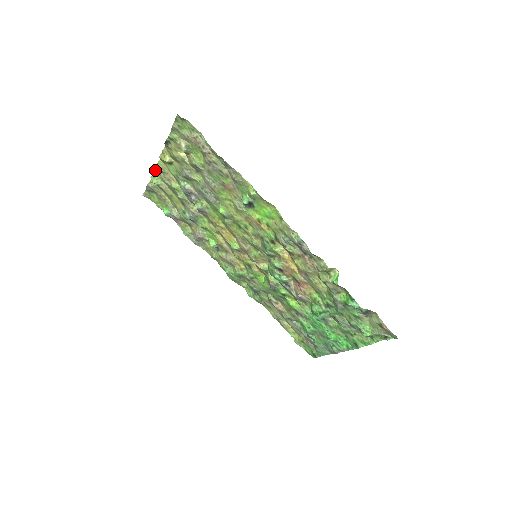
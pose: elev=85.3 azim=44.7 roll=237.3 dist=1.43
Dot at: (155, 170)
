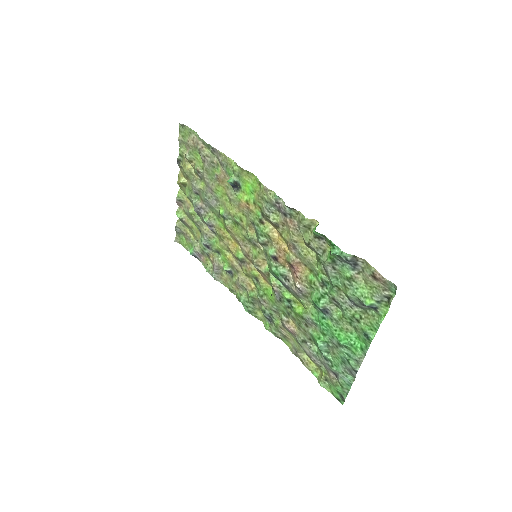
Dot at: (177, 202)
